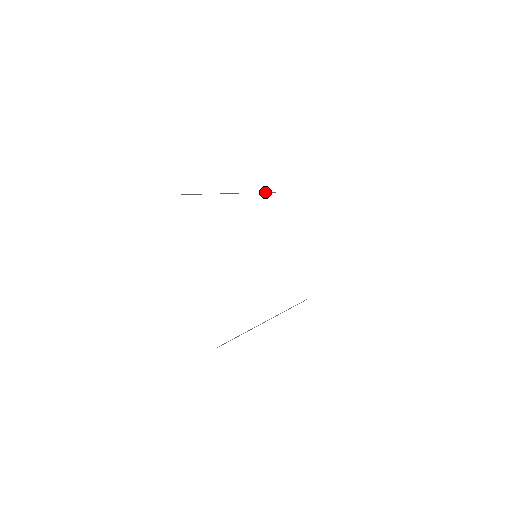
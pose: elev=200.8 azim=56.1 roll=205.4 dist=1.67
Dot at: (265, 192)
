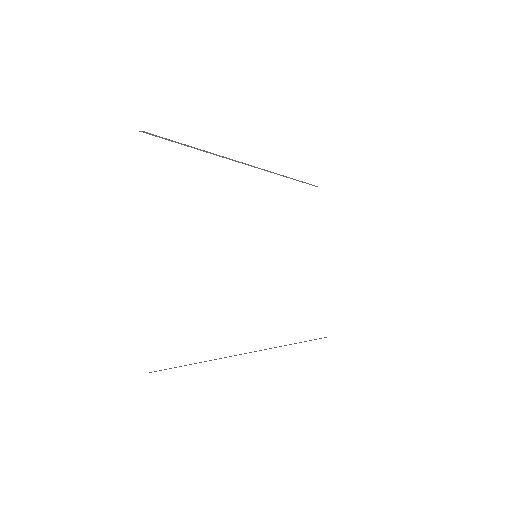
Dot at: (291, 178)
